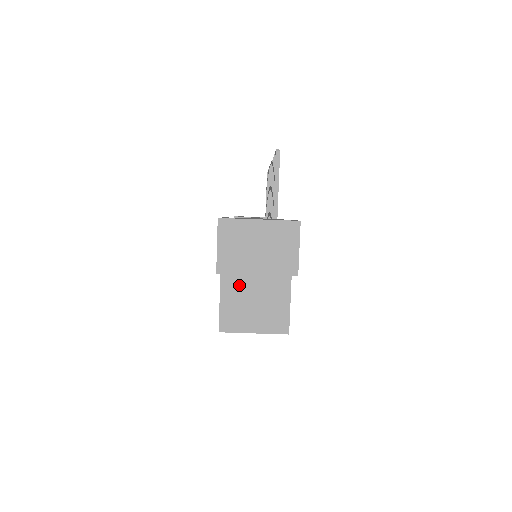
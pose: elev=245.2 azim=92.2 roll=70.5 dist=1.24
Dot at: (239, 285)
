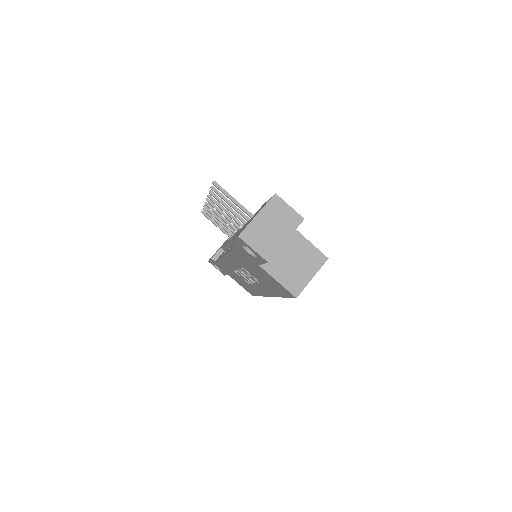
Dot at: (278, 264)
